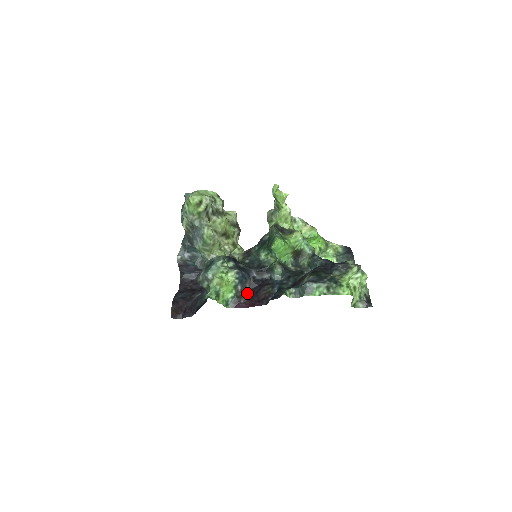
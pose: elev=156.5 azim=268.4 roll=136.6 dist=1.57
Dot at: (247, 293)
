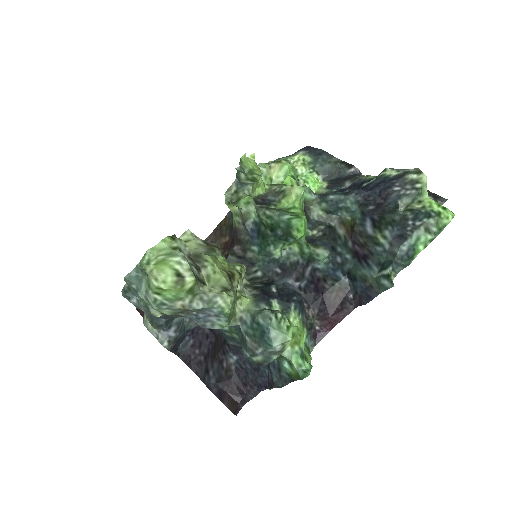
Dot at: (311, 313)
